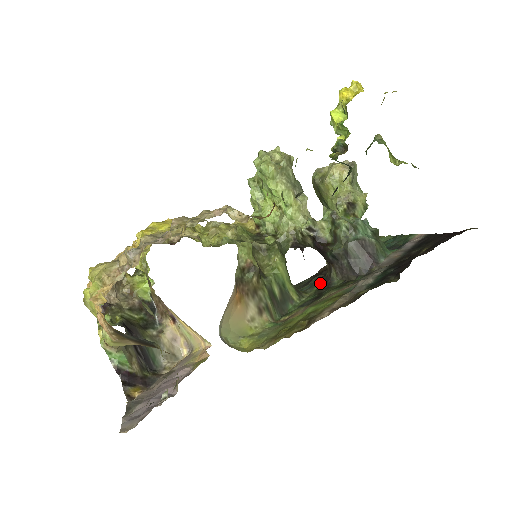
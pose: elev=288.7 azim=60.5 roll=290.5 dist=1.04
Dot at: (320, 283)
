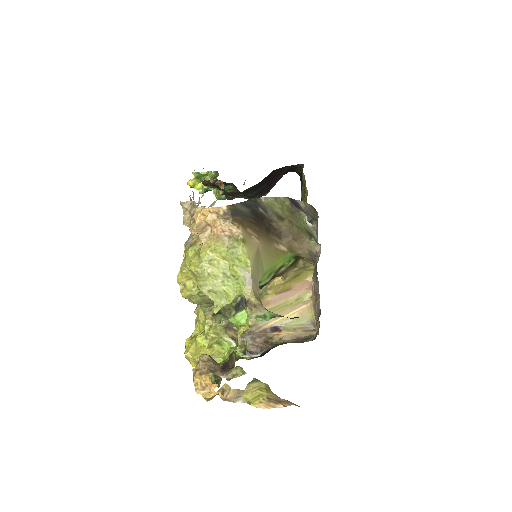
Dot at: occluded
